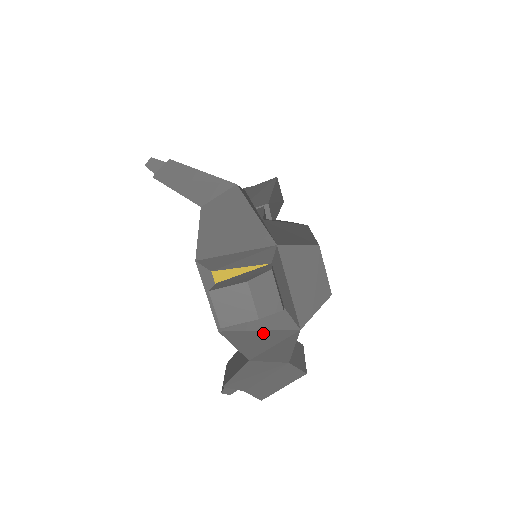
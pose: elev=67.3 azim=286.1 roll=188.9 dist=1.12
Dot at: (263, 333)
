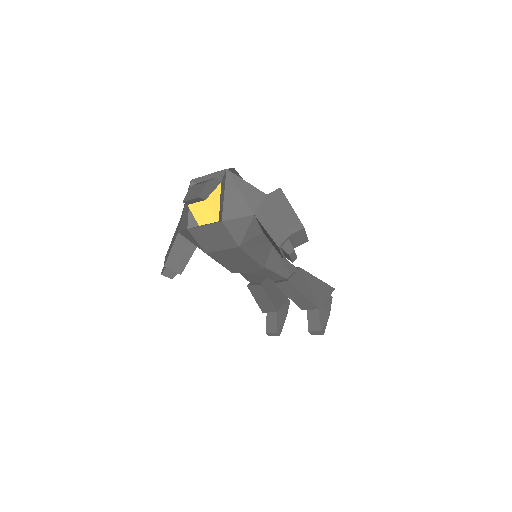
Dot at: (227, 192)
